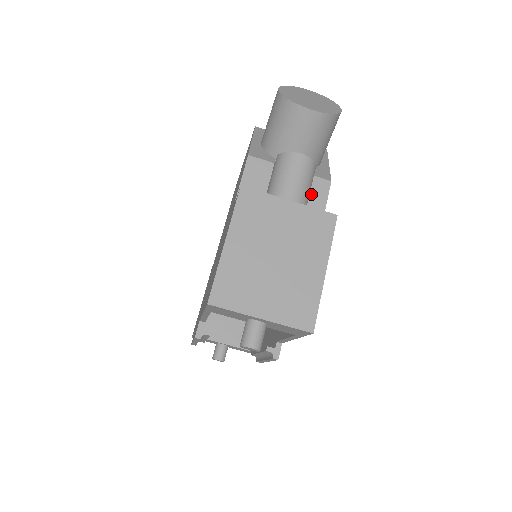
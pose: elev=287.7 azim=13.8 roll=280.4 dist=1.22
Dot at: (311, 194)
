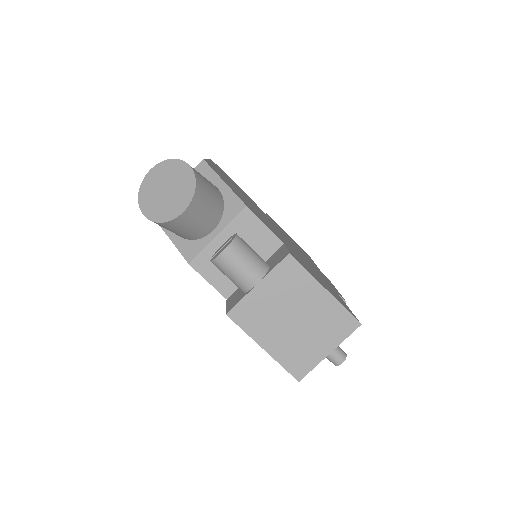
Dot at: (249, 231)
